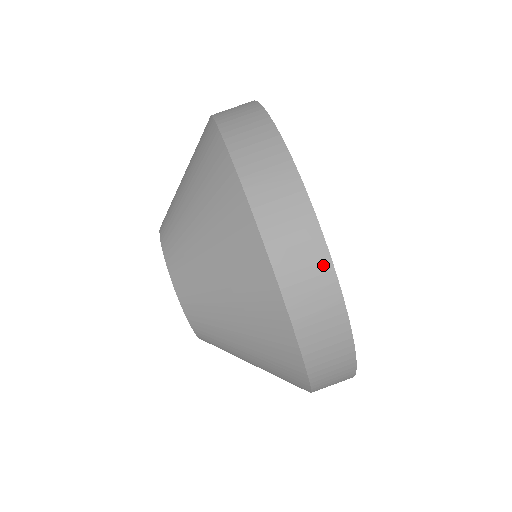
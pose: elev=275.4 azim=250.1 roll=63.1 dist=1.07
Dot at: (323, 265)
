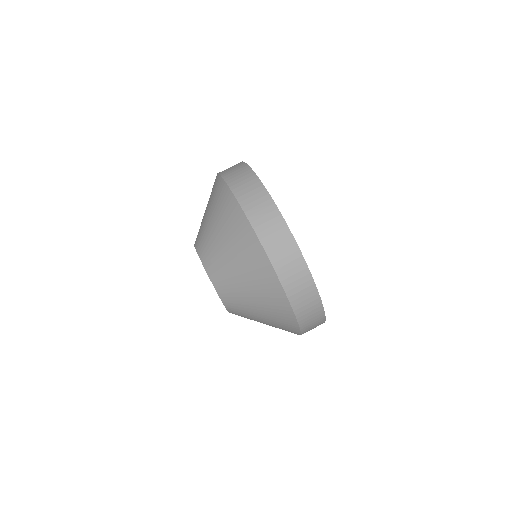
Dot at: (252, 177)
